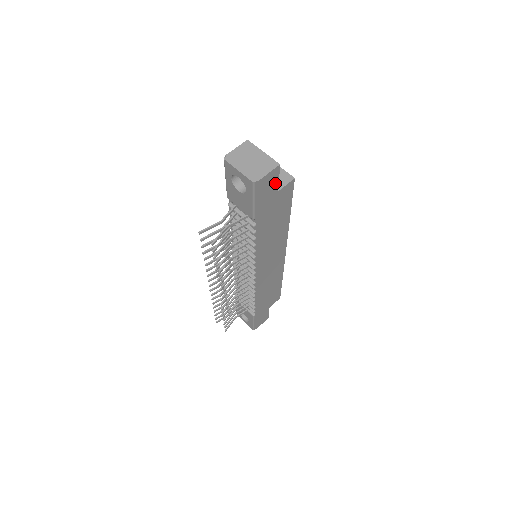
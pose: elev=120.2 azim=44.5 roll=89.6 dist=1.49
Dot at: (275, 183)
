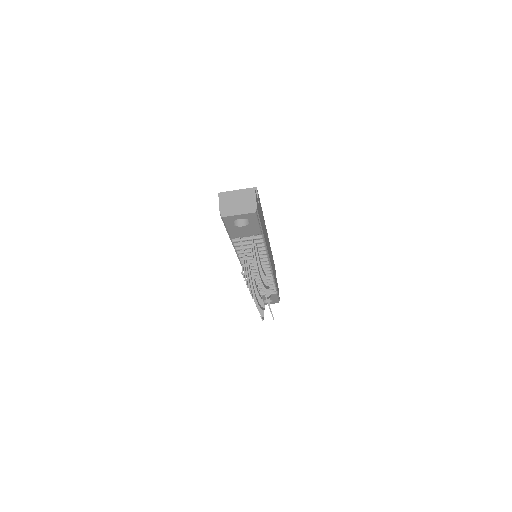
Dot at: (257, 201)
